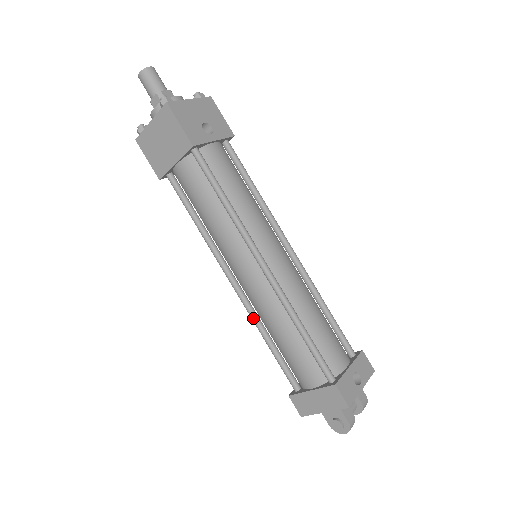
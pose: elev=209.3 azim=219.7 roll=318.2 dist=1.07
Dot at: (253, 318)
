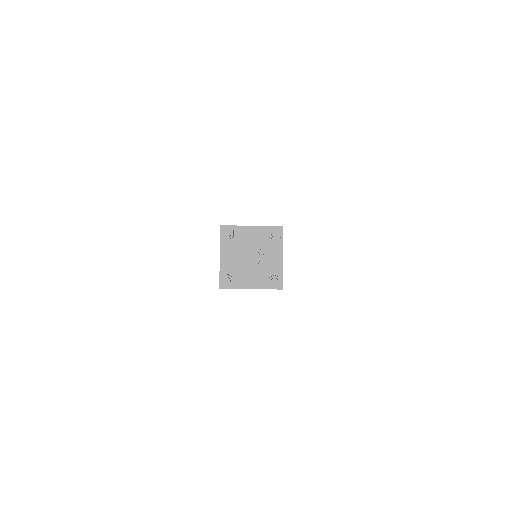
Dot at: occluded
